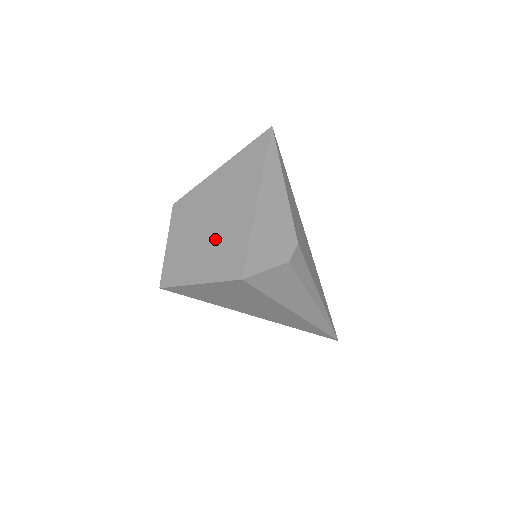
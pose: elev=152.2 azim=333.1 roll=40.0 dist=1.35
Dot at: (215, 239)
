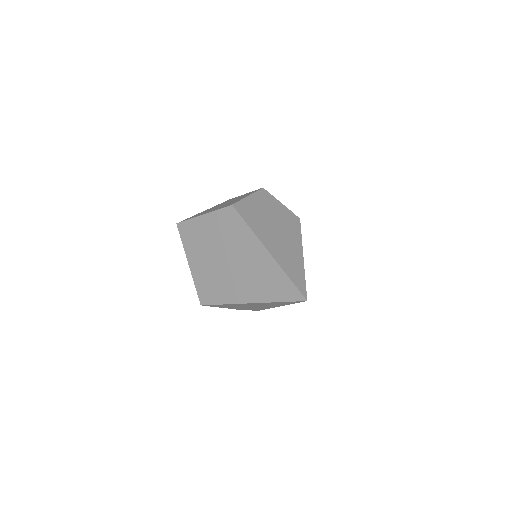
Dot at: (217, 270)
